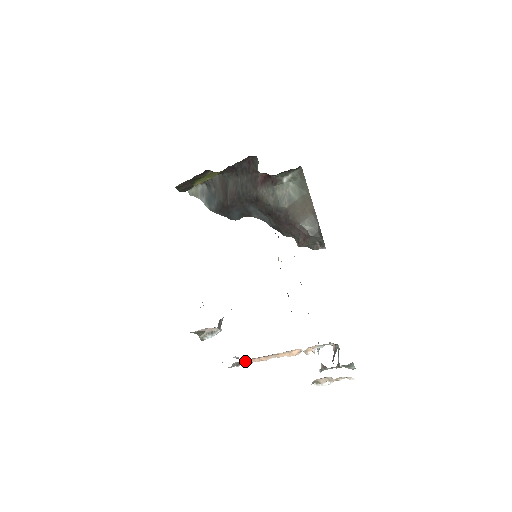
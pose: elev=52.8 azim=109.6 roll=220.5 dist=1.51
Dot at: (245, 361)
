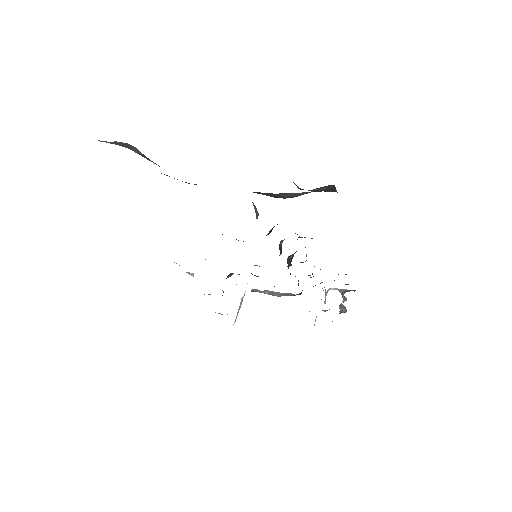
Dot at: occluded
